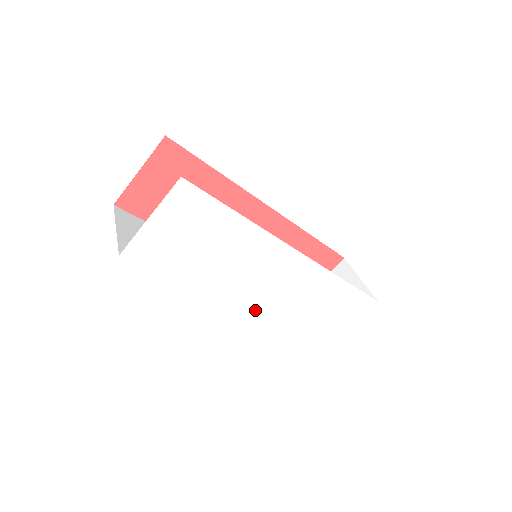
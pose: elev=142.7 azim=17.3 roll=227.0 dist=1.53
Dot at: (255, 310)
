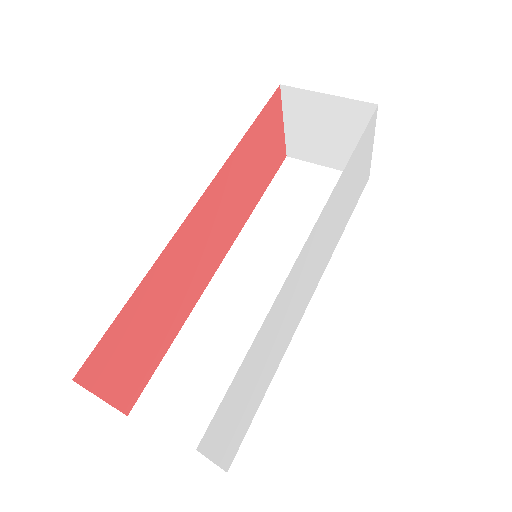
Dot at: (316, 284)
